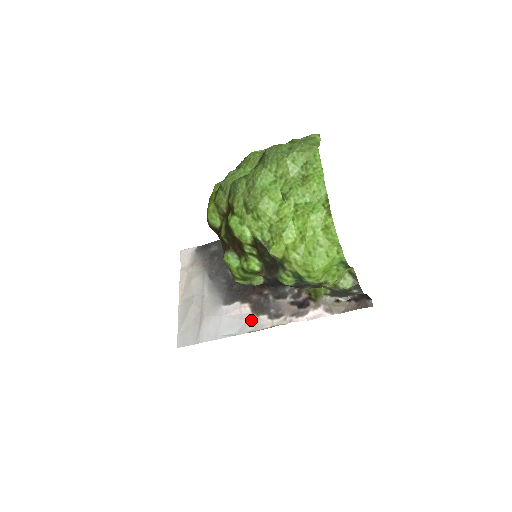
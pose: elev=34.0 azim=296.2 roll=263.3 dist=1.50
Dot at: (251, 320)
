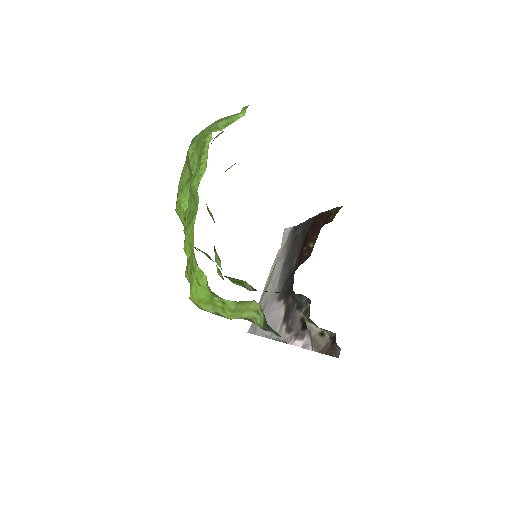
Dot at: (279, 326)
